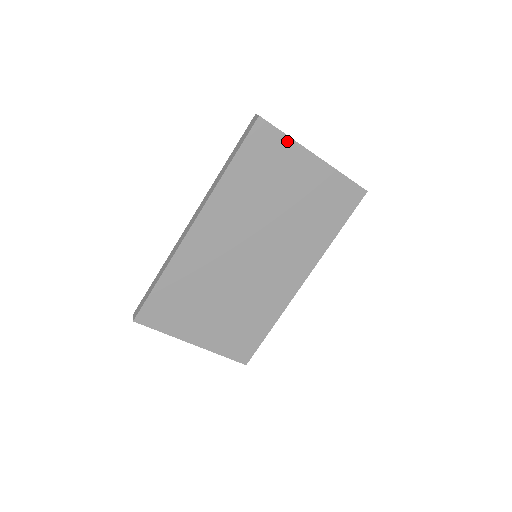
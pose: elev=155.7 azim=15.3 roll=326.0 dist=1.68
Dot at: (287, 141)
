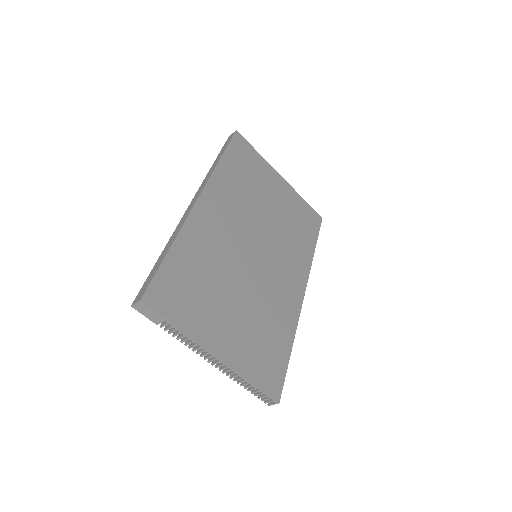
Dot at: (259, 157)
